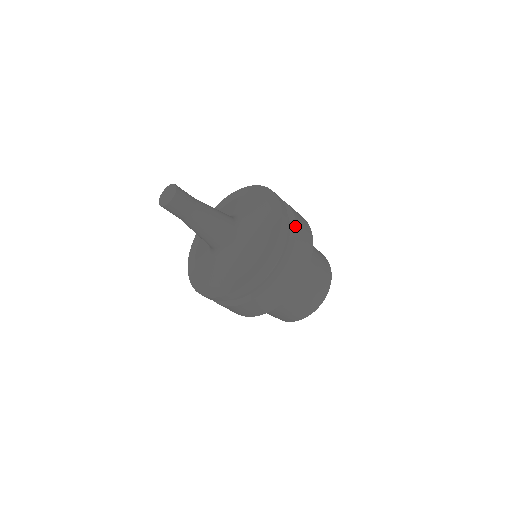
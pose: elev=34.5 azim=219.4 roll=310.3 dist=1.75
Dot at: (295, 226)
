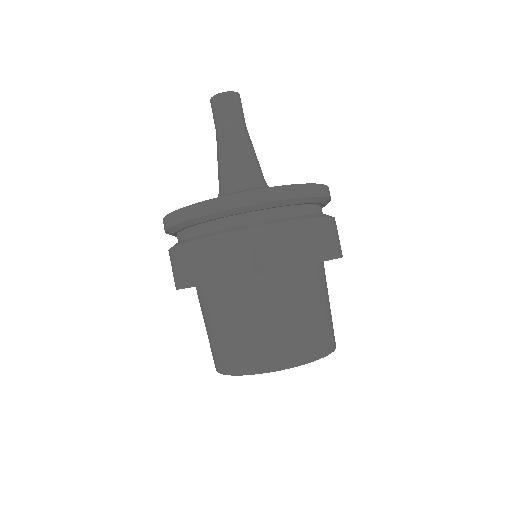
Dot at: (309, 217)
